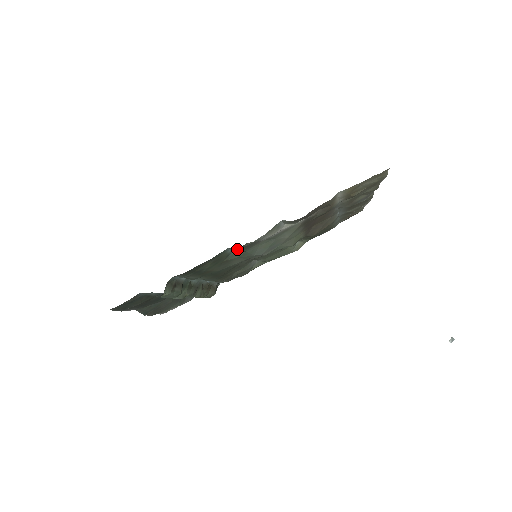
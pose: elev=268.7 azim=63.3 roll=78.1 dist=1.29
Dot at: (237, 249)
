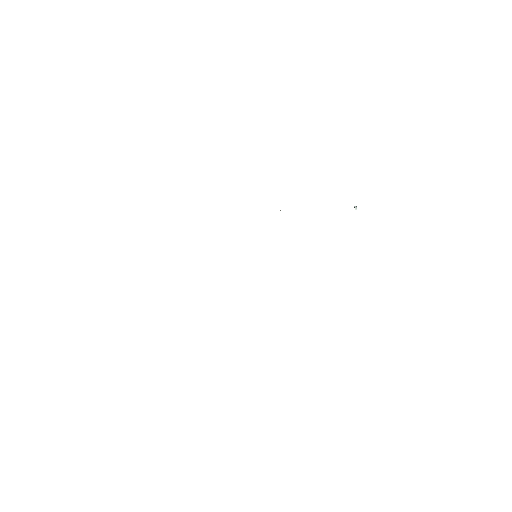
Dot at: occluded
